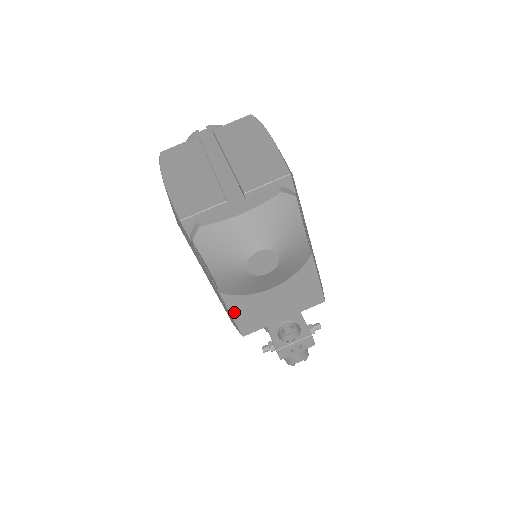
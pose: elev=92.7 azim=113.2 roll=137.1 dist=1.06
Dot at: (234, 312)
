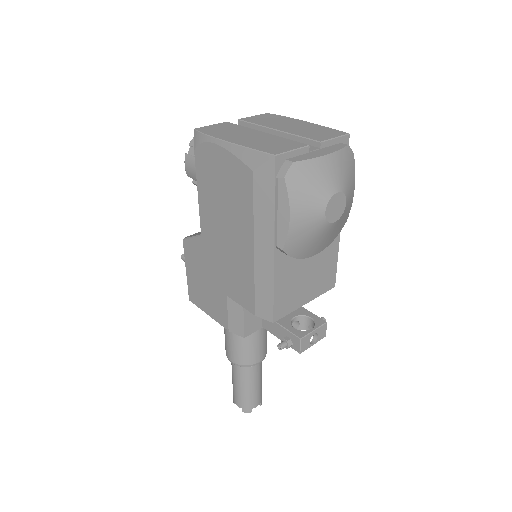
Dot at: (276, 286)
